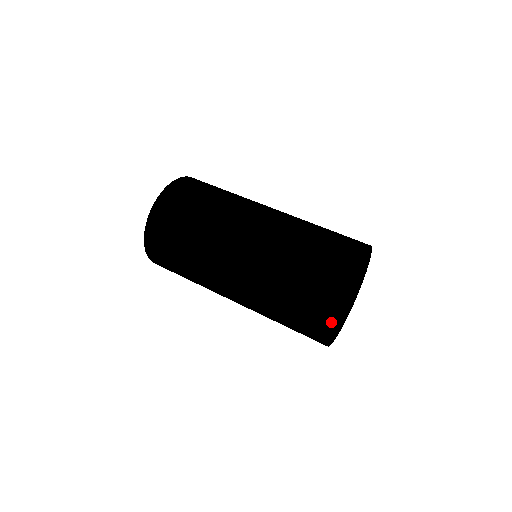
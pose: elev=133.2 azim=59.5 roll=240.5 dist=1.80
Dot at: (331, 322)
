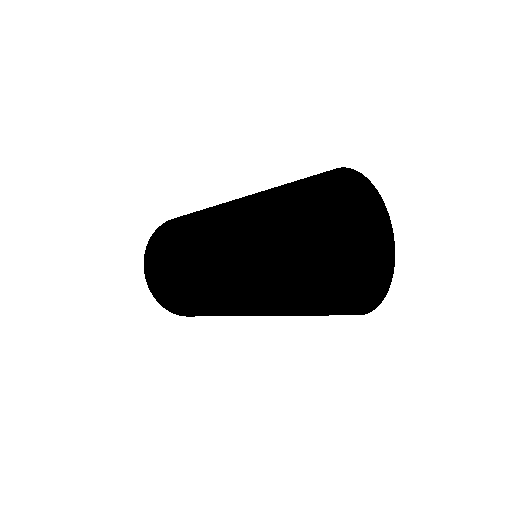
Dot at: (341, 168)
